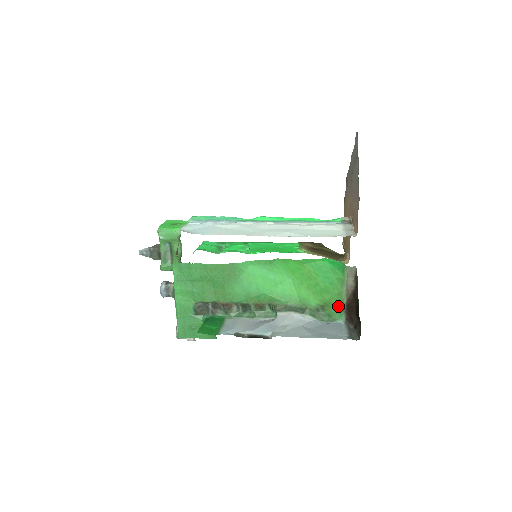
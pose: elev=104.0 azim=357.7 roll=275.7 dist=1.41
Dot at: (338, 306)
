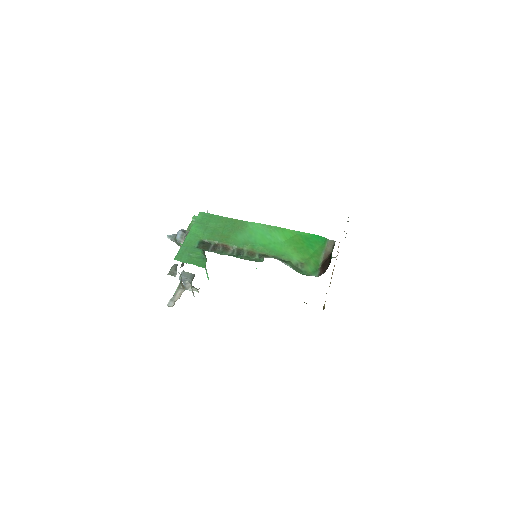
Dot at: (315, 266)
